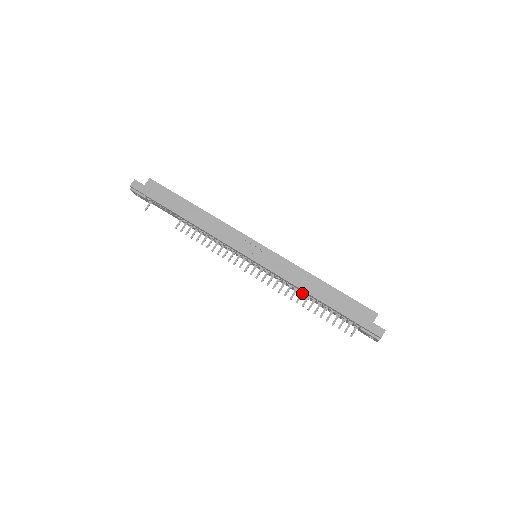
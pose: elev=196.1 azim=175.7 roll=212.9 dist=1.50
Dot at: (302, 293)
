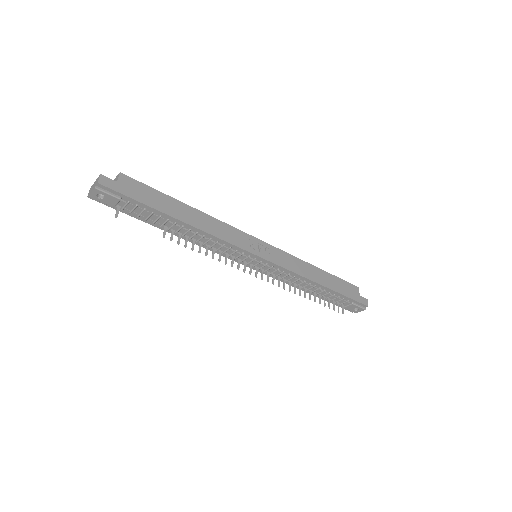
Dot at: (306, 284)
